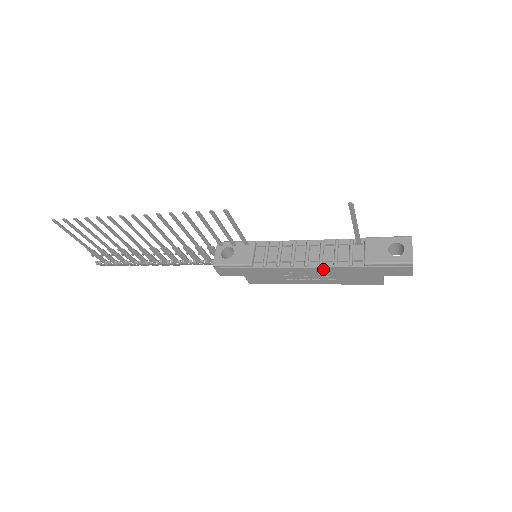
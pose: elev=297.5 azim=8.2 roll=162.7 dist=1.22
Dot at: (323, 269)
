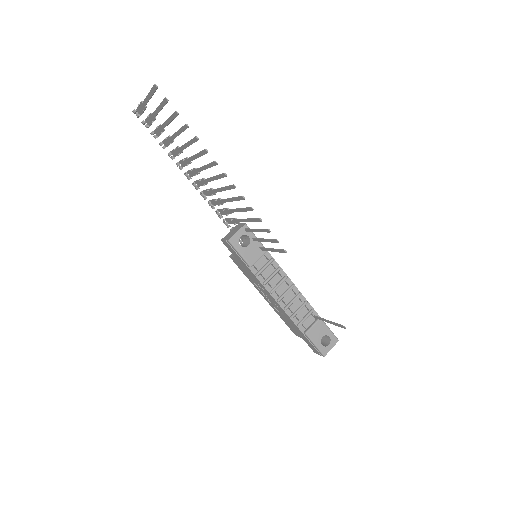
Dot at: (283, 310)
